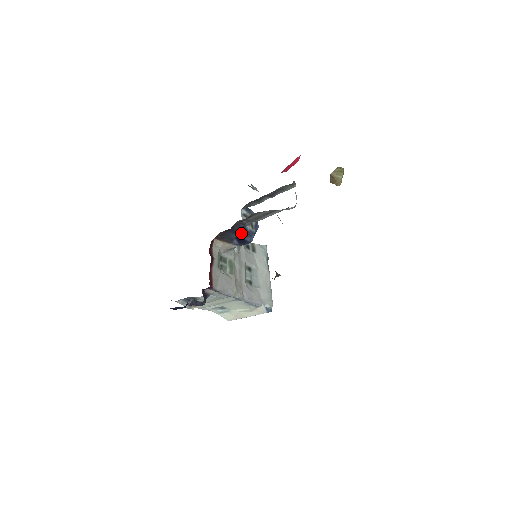
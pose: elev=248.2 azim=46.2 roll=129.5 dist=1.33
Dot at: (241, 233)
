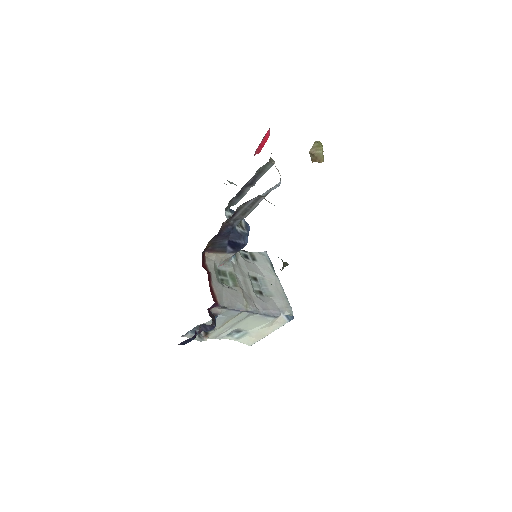
Dot at: (232, 237)
